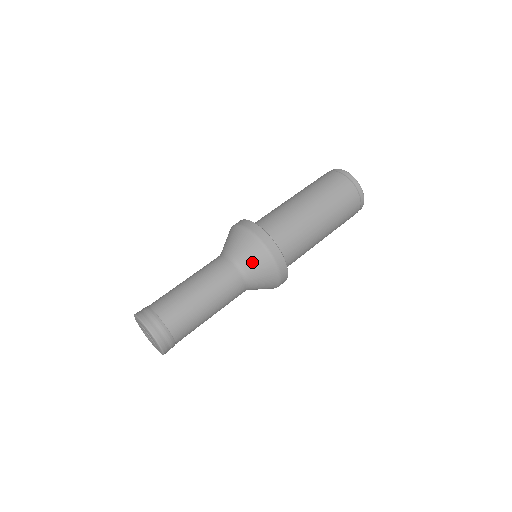
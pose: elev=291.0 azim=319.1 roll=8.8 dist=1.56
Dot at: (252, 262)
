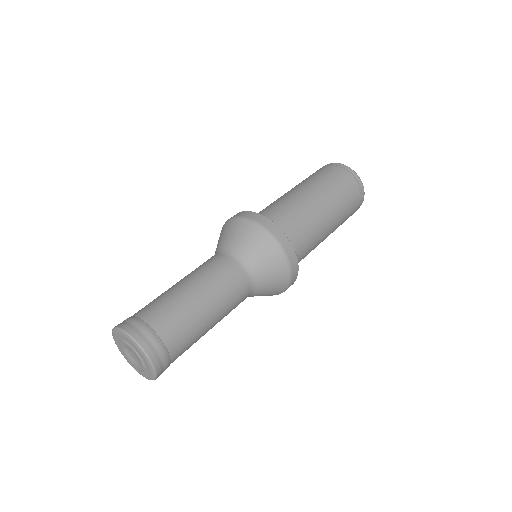
Dot at: (262, 261)
